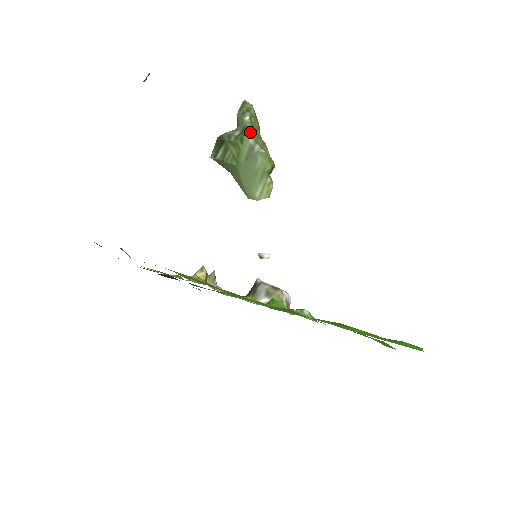
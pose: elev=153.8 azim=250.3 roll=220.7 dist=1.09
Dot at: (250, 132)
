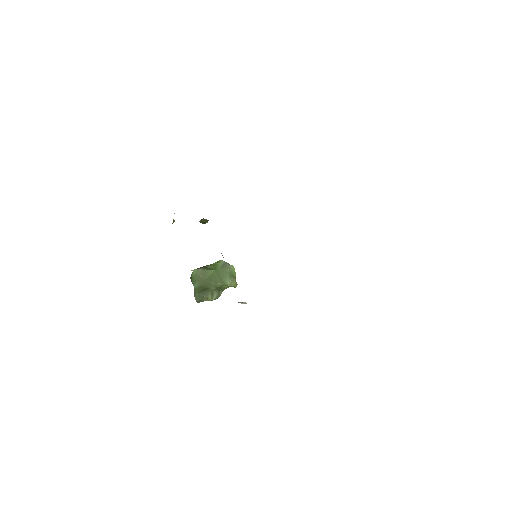
Dot at: occluded
